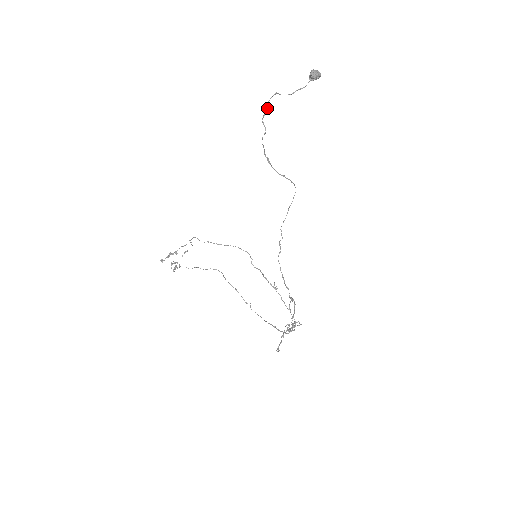
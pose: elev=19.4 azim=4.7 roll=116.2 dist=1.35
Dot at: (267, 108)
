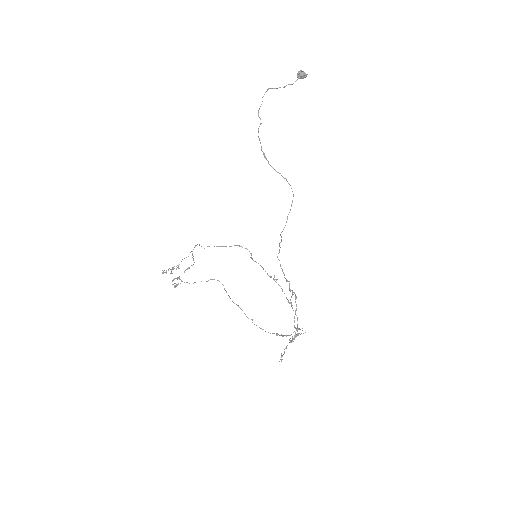
Dot at: occluded
